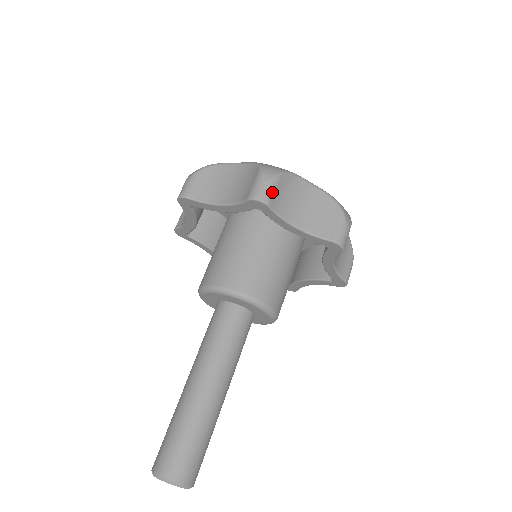
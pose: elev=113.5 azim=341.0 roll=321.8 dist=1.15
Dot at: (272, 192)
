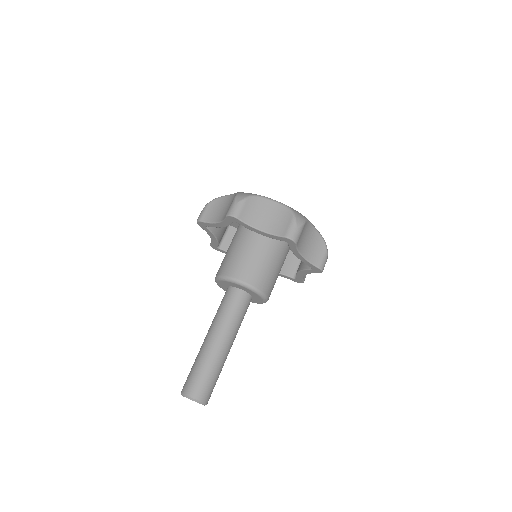
Dot at: (300, 235)
